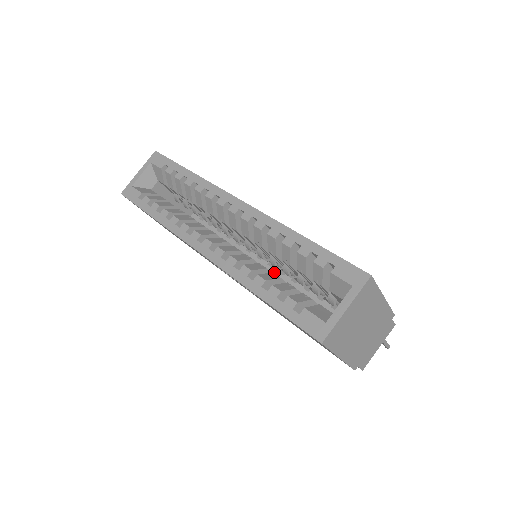
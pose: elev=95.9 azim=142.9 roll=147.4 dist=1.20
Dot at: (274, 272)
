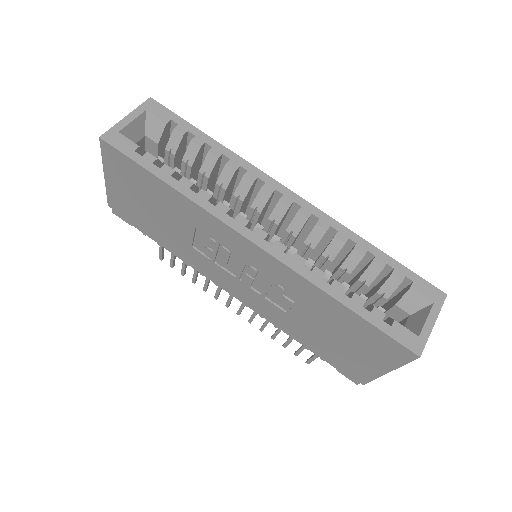
Dot at: occluded
